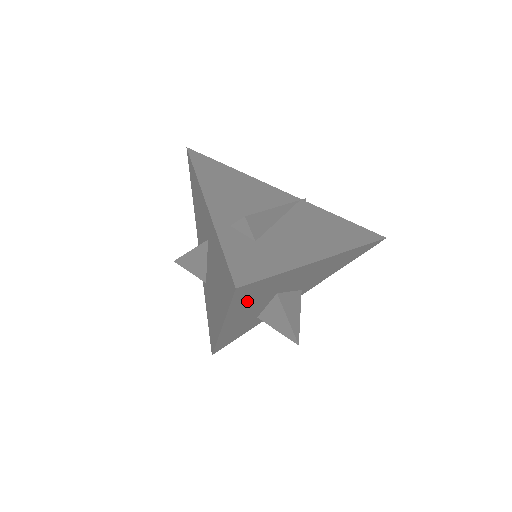
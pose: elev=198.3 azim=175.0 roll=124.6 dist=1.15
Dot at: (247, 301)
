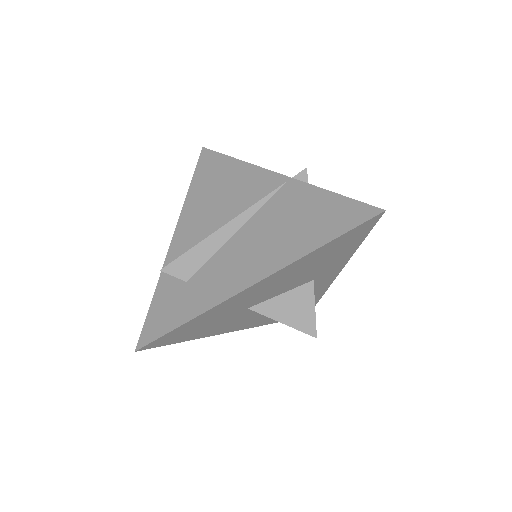
Dot at: (199, 331)
